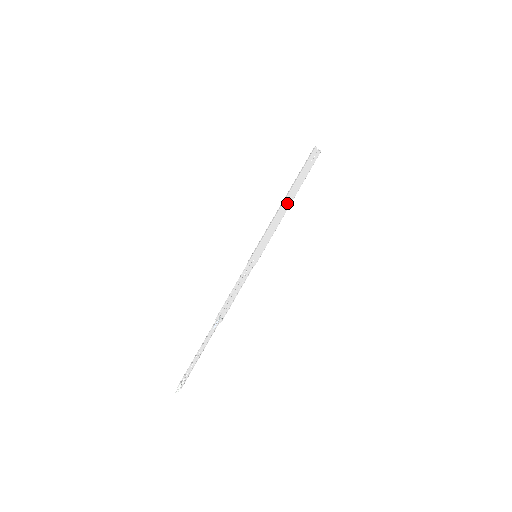
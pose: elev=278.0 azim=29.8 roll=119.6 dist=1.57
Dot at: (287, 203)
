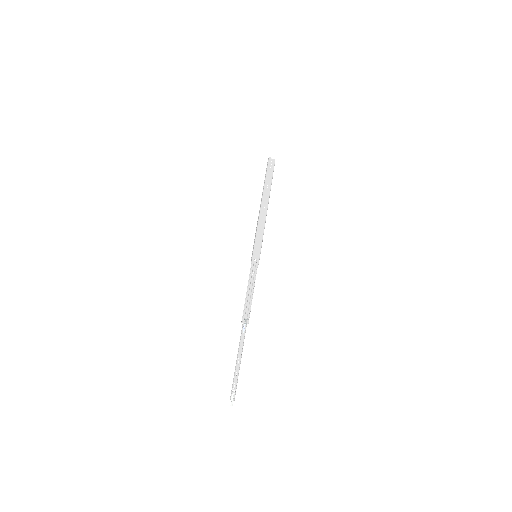
Dot at: (264, 205)
